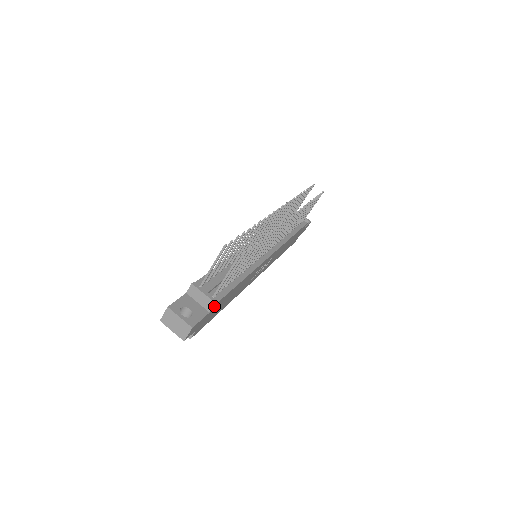
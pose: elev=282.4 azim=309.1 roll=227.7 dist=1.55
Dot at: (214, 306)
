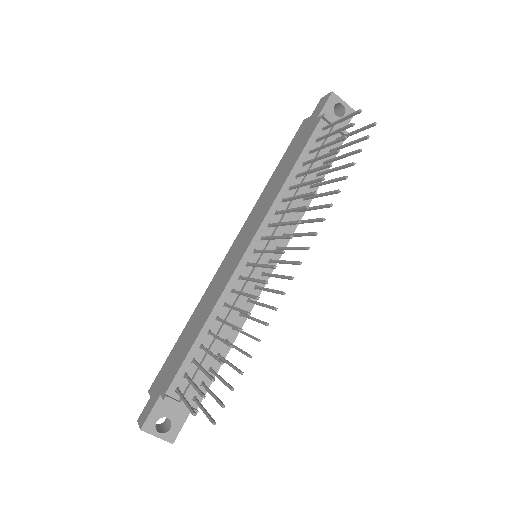
Dot at: (196, 407)
